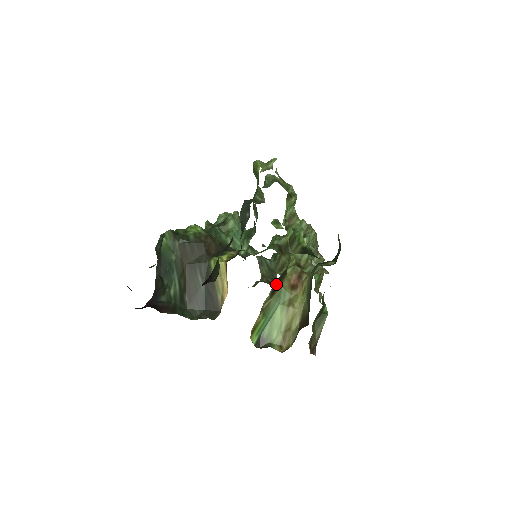
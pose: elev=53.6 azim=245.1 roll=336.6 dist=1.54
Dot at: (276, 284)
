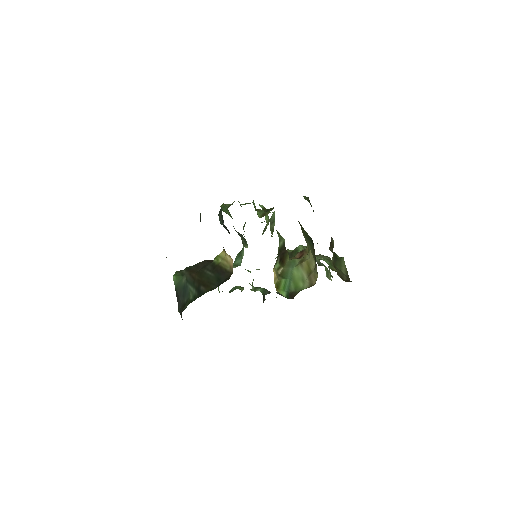
Dot at: (280, 256)
